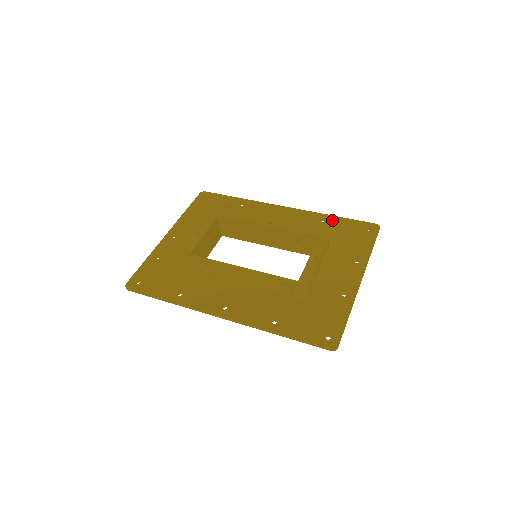
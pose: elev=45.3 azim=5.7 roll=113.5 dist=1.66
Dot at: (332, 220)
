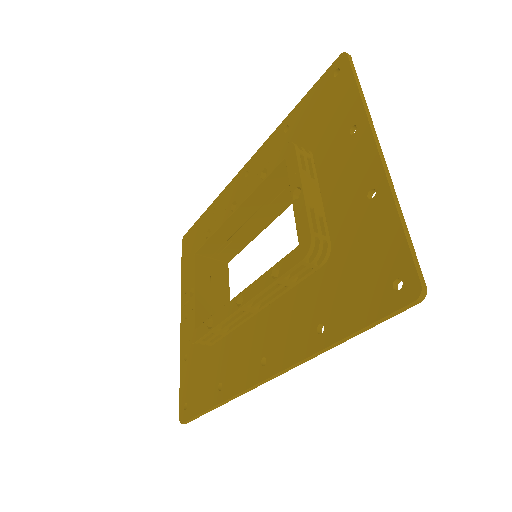
Dot at: (294, 117)
